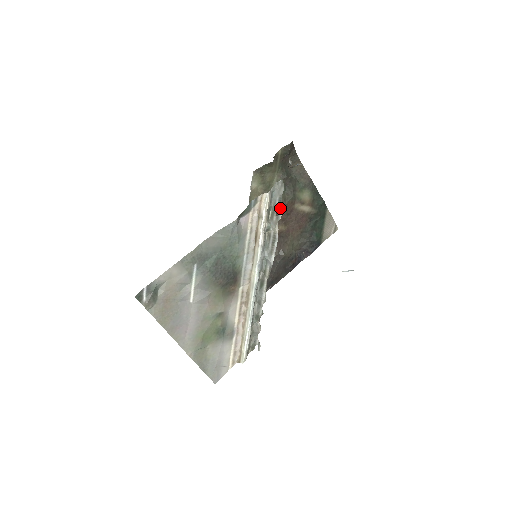
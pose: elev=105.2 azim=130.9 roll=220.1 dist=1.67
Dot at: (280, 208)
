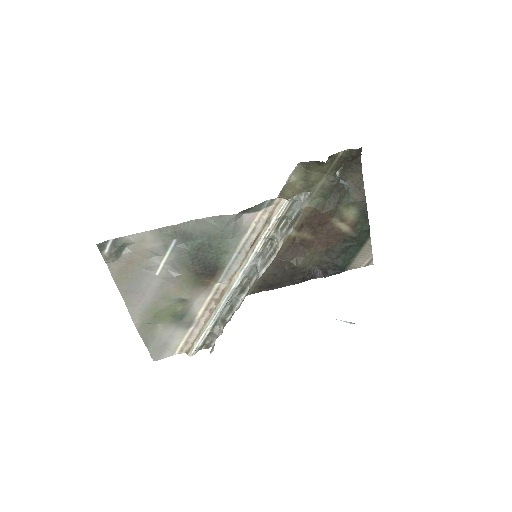
Dot at: (294, 223)
